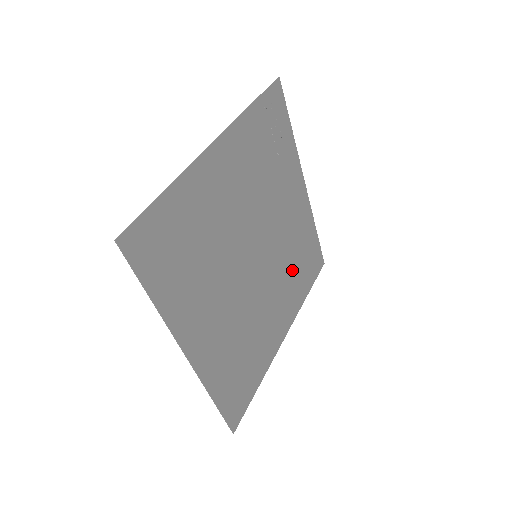
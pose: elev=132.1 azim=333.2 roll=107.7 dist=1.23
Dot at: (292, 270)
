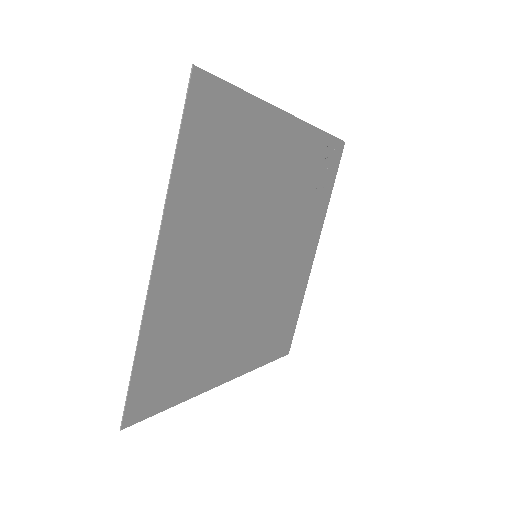
Dot at: (268, 318)
